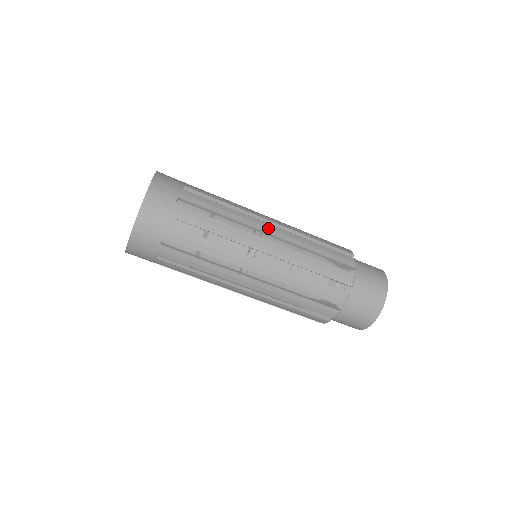
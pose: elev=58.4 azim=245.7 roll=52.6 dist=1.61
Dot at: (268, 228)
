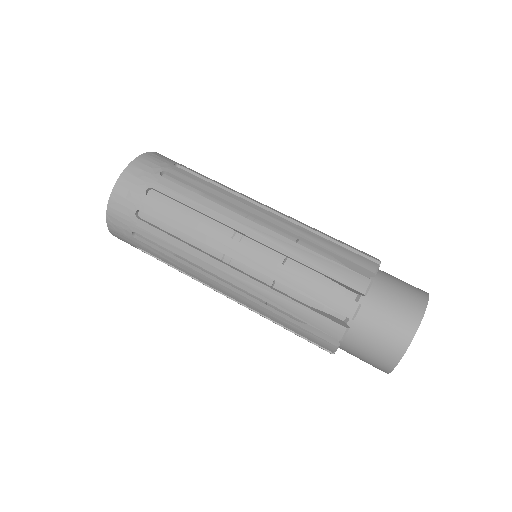
Dot at: occluded
